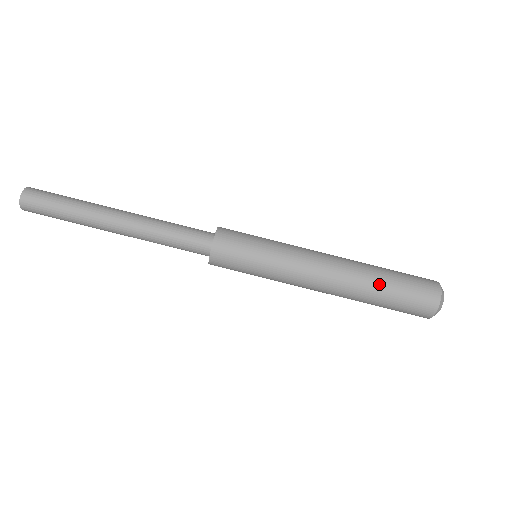
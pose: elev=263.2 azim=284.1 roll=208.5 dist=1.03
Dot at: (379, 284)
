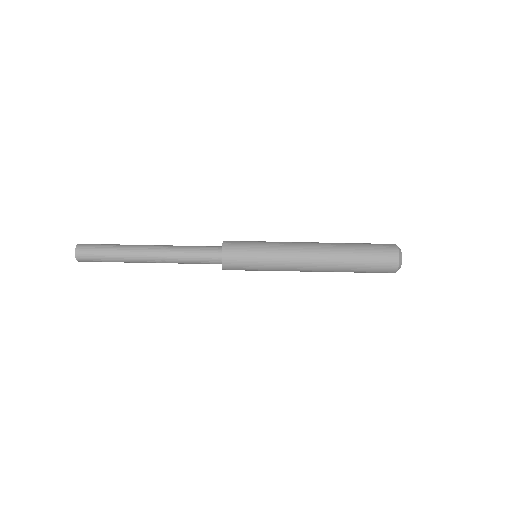
Dot at: (350, 268)
